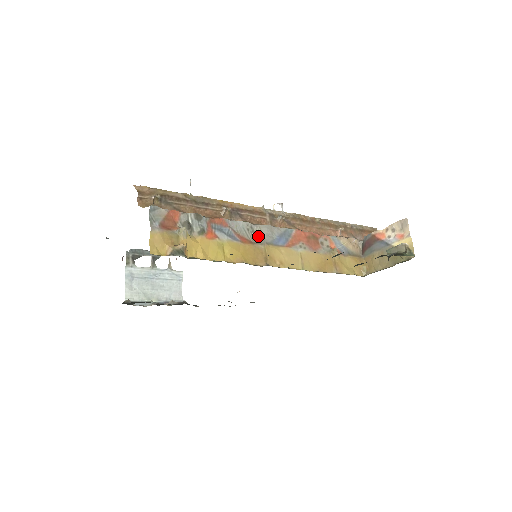
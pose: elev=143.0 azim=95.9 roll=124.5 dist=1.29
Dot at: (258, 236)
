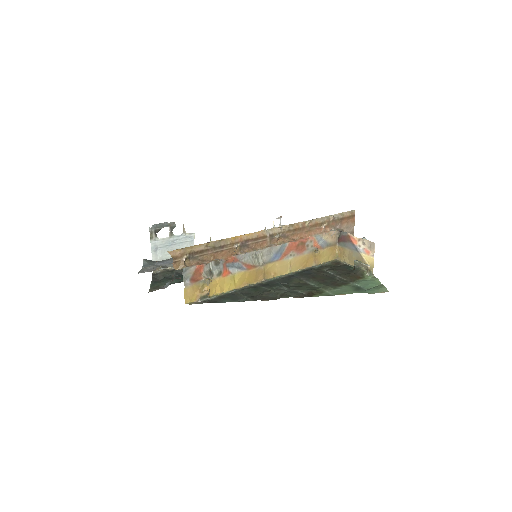
Dot at: (260, 259)
